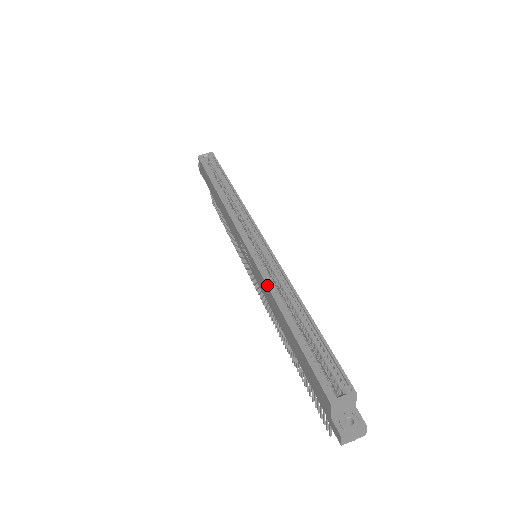
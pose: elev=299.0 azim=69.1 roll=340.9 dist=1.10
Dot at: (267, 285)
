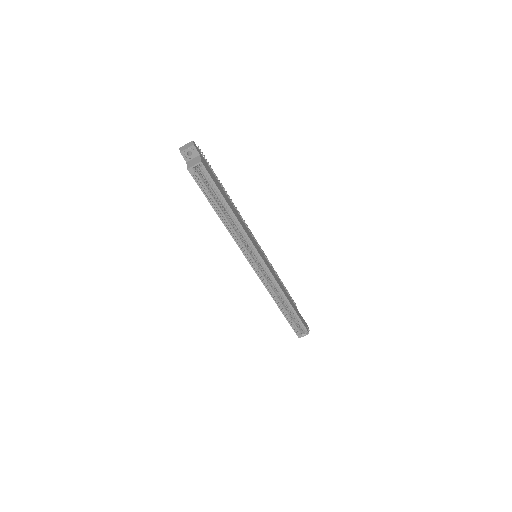
Dot at: occluded
